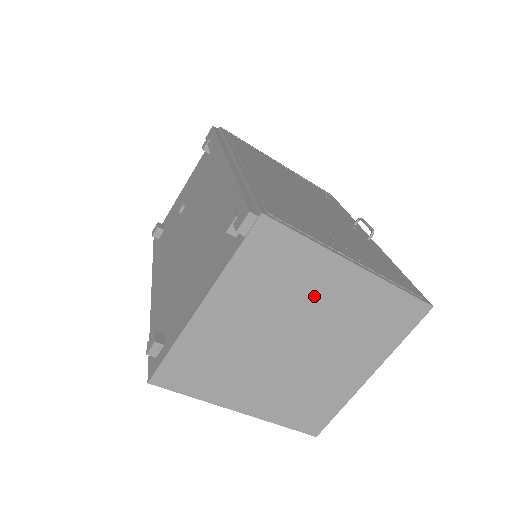
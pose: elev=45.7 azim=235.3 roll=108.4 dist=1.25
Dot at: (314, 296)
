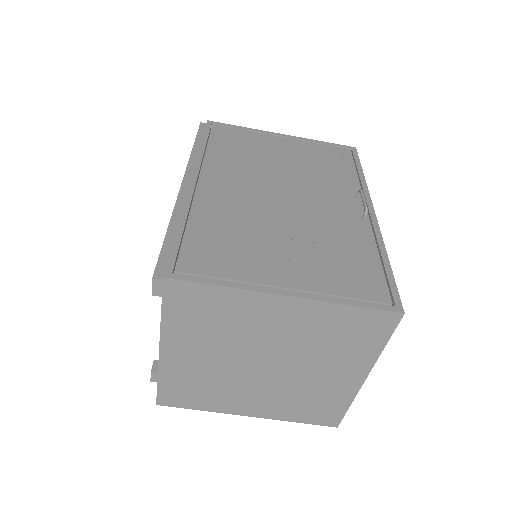
Dot at: (259, 327)
